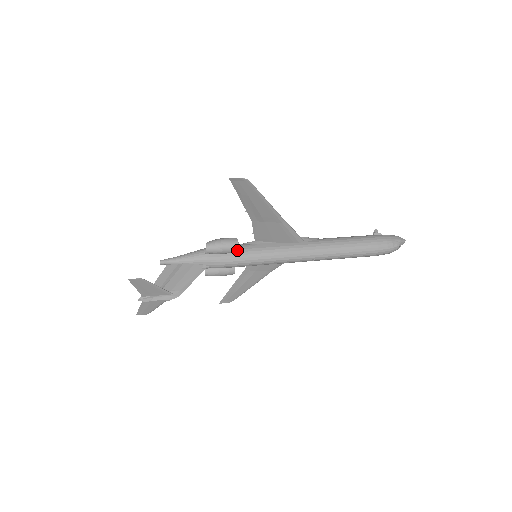
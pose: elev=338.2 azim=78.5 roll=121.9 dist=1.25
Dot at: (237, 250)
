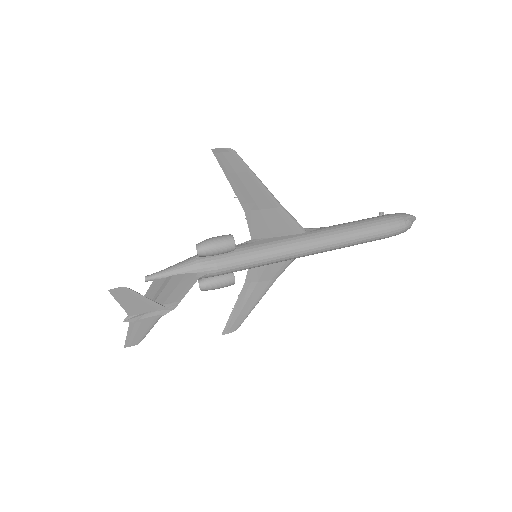
Dot at: (233, 247)
